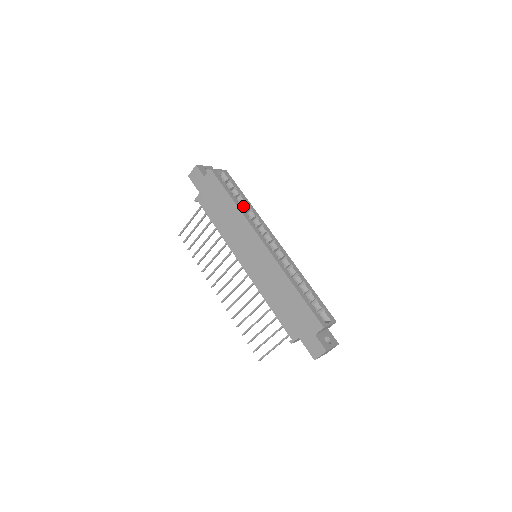
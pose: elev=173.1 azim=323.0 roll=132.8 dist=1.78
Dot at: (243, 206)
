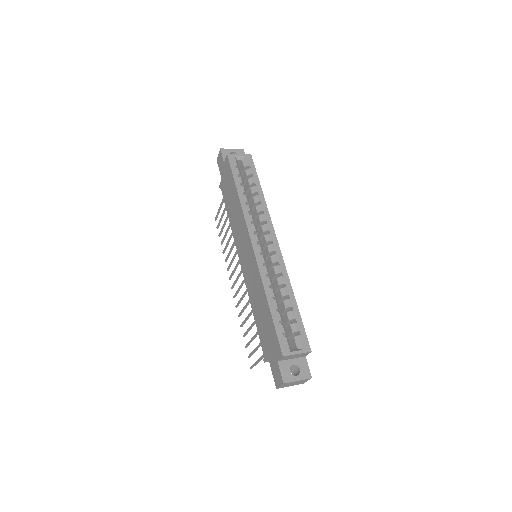
Dot at: (253, 198)
